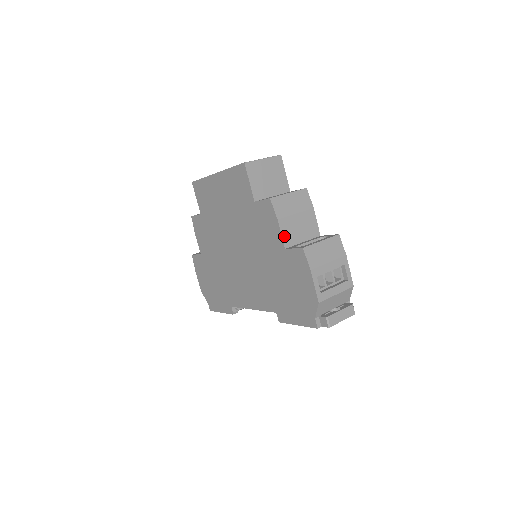
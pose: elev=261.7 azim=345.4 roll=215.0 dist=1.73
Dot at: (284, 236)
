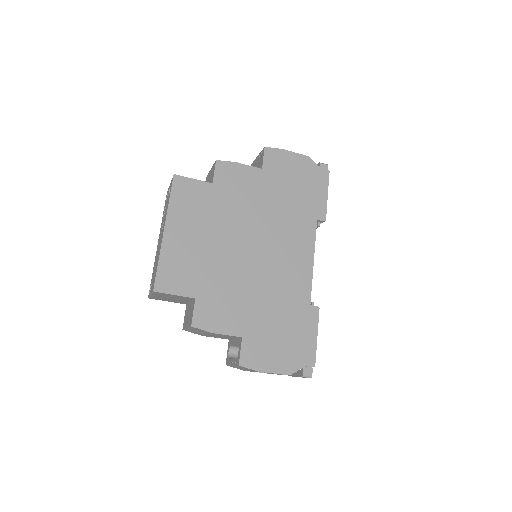
Dot at: occluded
